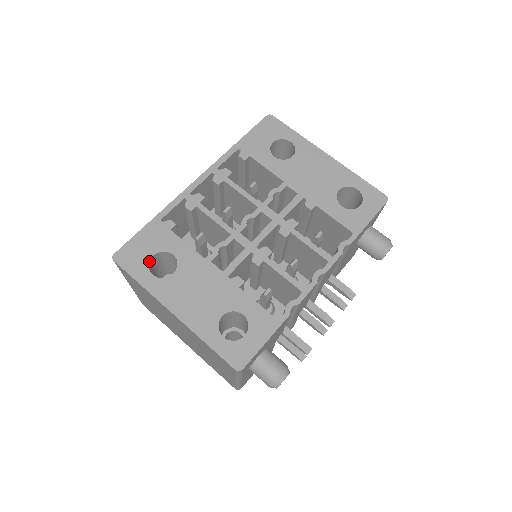
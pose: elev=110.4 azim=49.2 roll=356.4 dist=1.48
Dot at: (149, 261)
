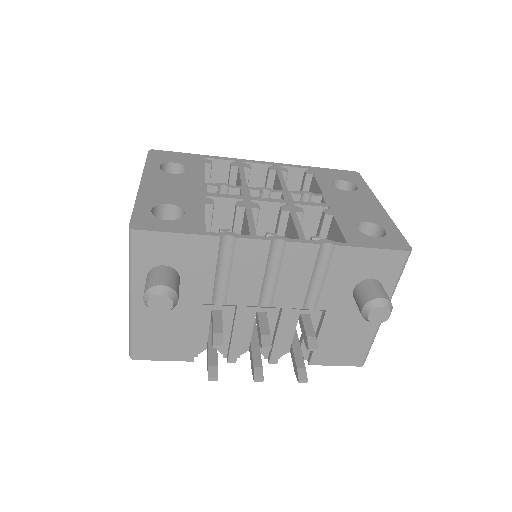
Dot at: (168, 162)
